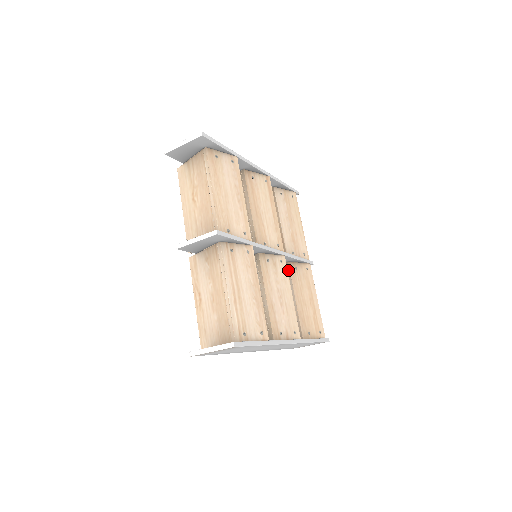
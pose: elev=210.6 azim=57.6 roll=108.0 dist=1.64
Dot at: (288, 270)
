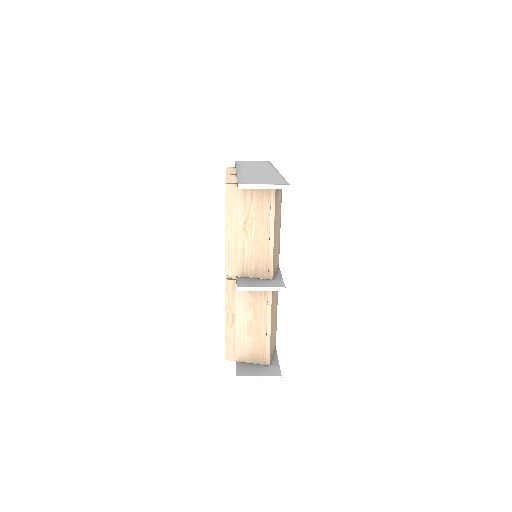
Dot at: occluded
